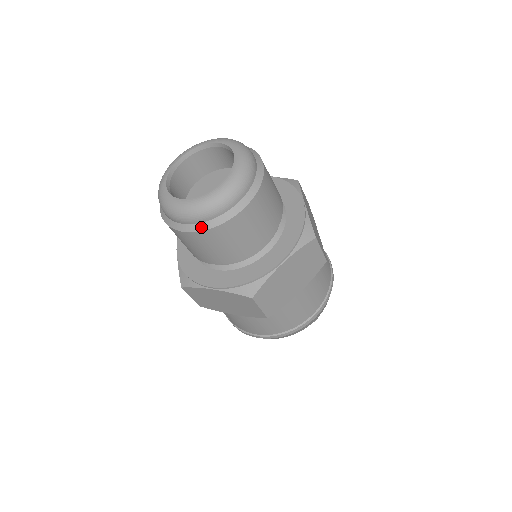
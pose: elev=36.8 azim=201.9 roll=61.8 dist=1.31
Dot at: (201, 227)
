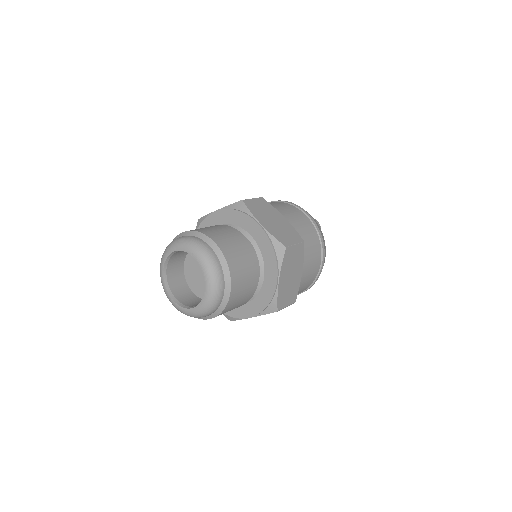
Dot at: occluded
